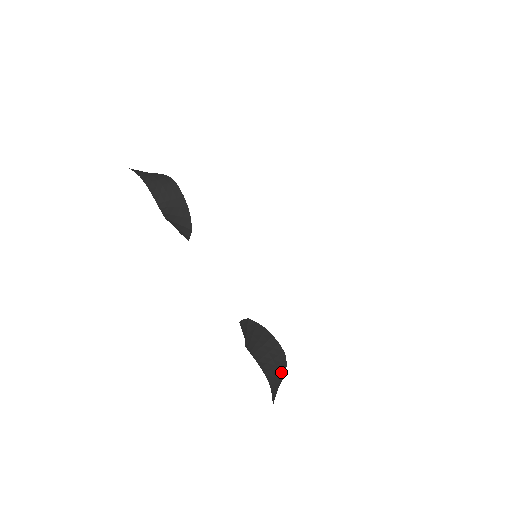
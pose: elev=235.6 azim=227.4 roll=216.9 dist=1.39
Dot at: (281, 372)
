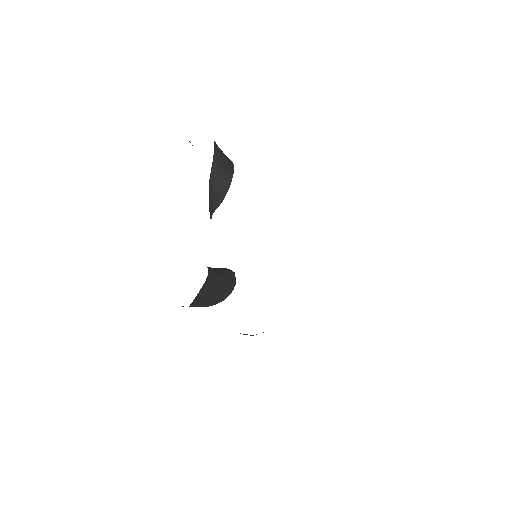
Dot at: (222, 291)
